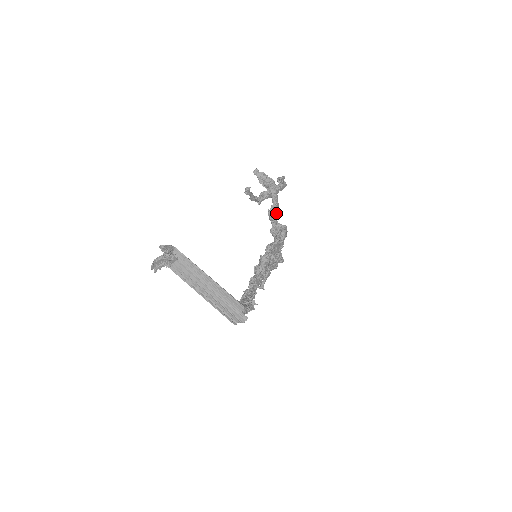
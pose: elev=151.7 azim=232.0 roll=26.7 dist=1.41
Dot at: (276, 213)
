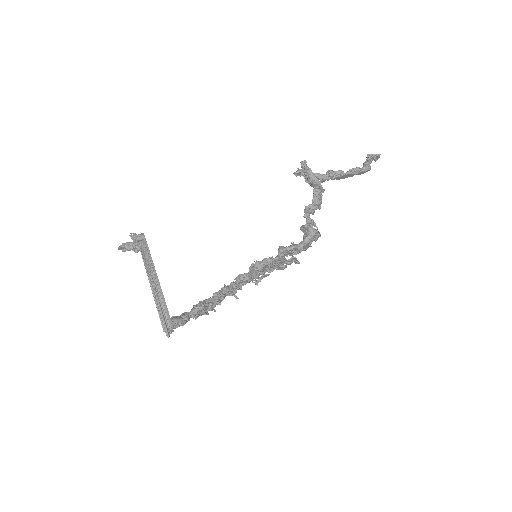
Dot at: (313, 213)
